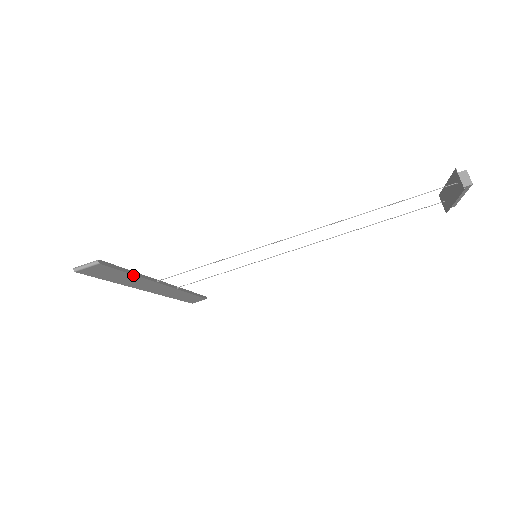
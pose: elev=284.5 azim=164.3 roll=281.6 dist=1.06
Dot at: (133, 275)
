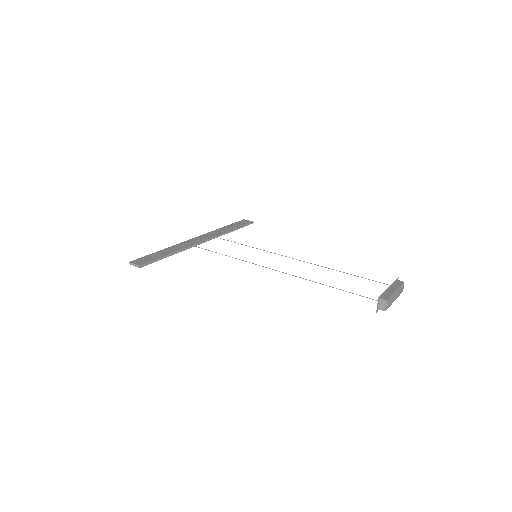
Dot at: occluded
